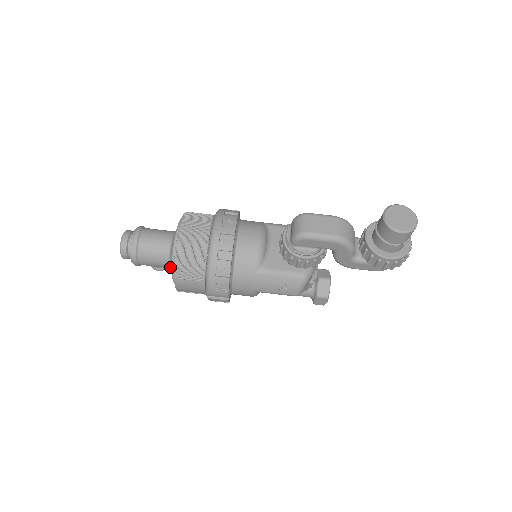
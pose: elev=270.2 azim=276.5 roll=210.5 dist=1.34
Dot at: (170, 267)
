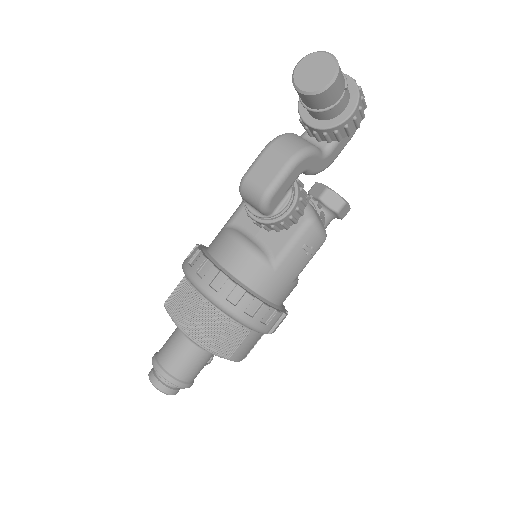
Dot at: occluded
